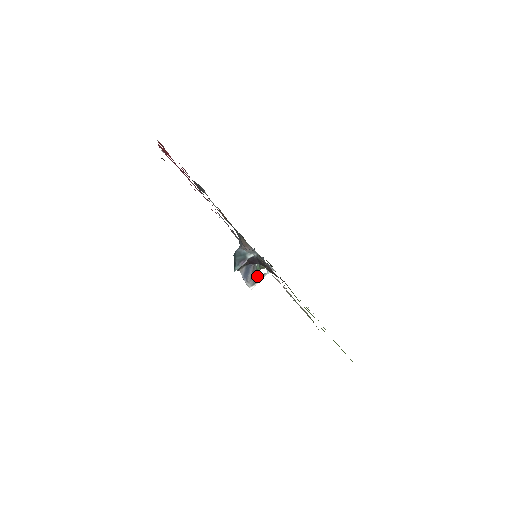
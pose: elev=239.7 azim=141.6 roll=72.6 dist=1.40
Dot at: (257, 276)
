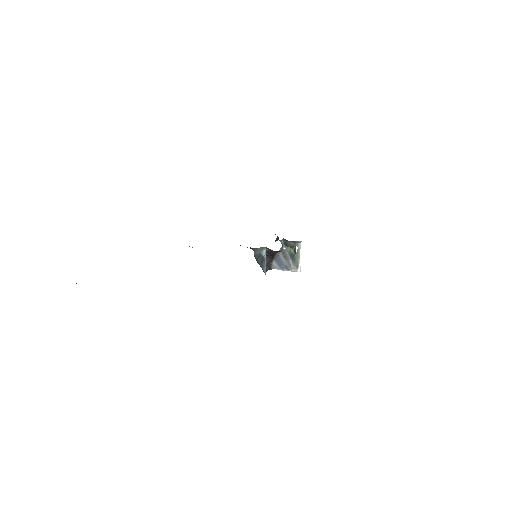
Dot at: (293, 258)
